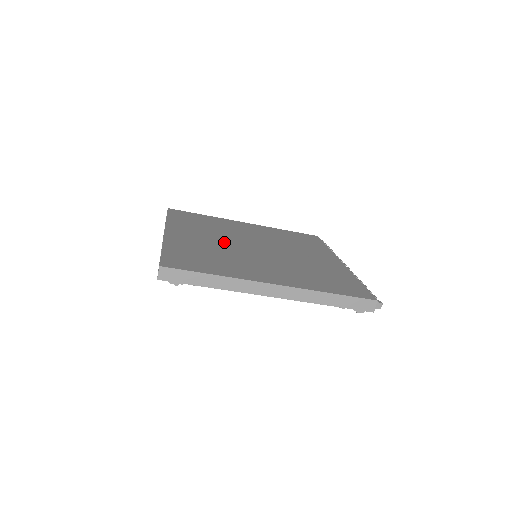
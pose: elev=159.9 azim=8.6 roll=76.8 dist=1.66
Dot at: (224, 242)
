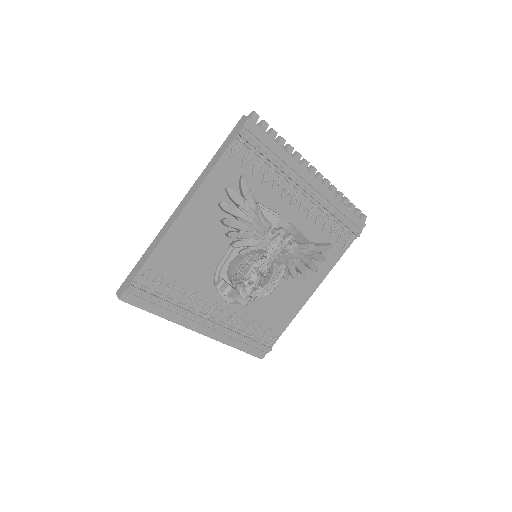
Dot at: occluded
